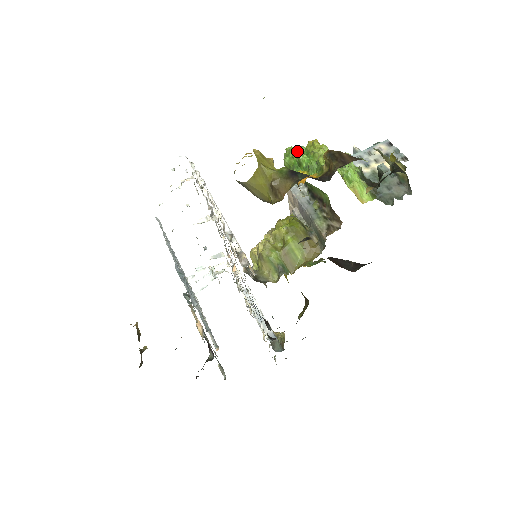
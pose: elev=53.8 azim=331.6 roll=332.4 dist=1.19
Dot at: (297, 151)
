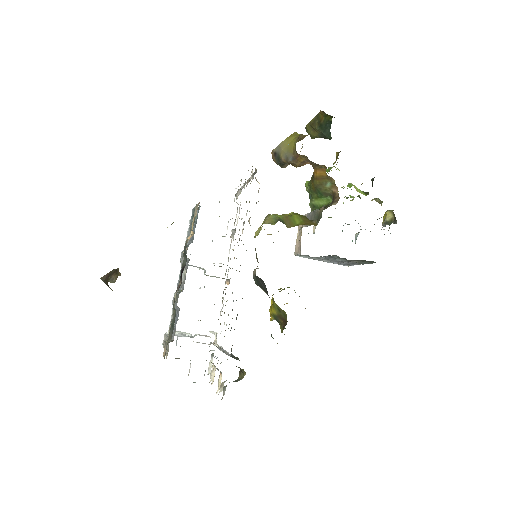
Dot at: occluded
